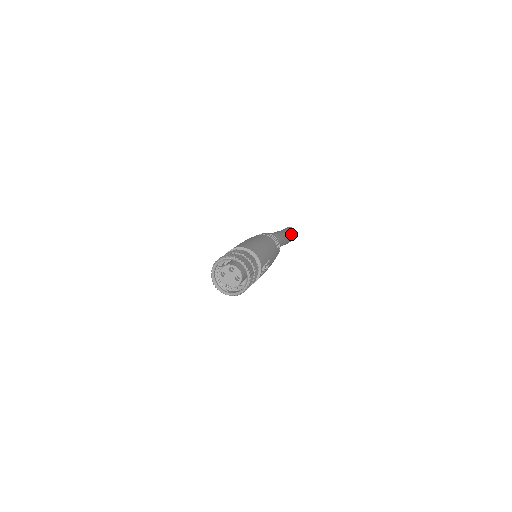
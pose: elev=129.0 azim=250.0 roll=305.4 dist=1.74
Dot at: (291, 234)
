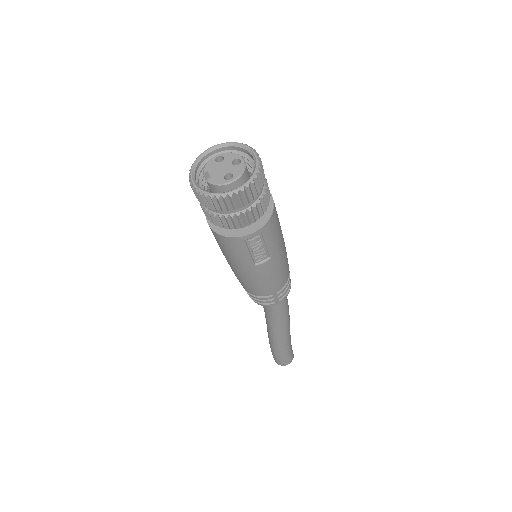
Dot at: (290, 347)
